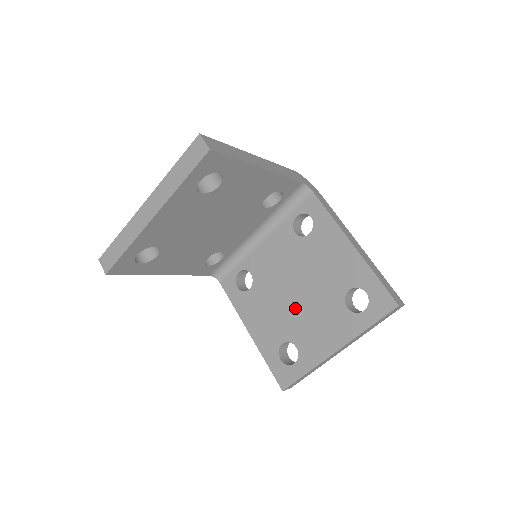
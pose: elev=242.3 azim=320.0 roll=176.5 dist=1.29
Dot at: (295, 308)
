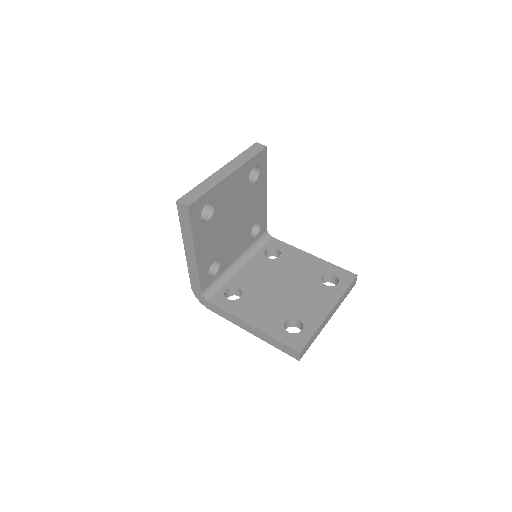
Dot at: (287, 296)
